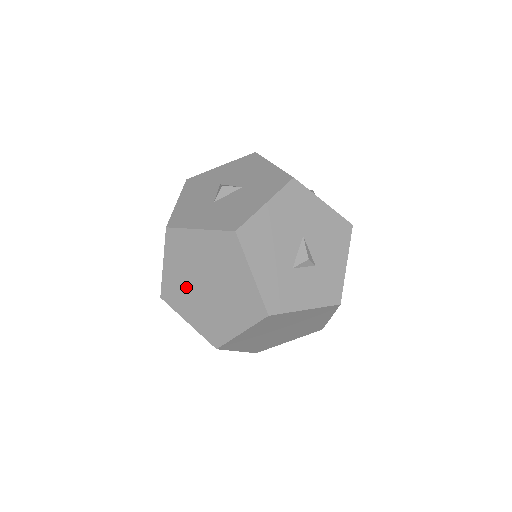
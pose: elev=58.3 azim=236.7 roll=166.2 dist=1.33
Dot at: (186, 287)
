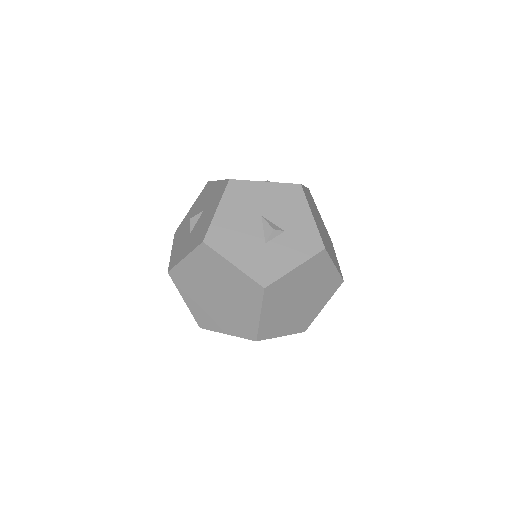
Dot at: (207, 307)
